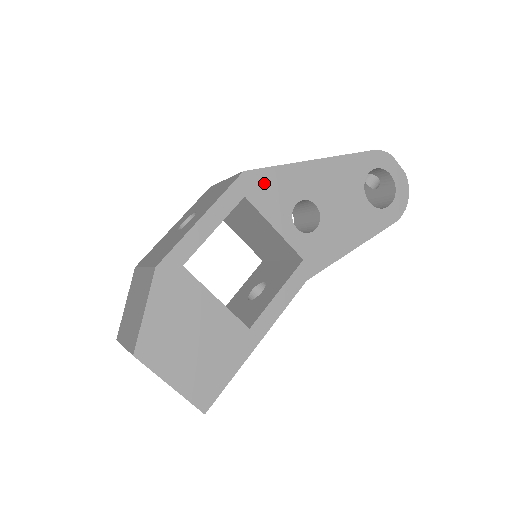
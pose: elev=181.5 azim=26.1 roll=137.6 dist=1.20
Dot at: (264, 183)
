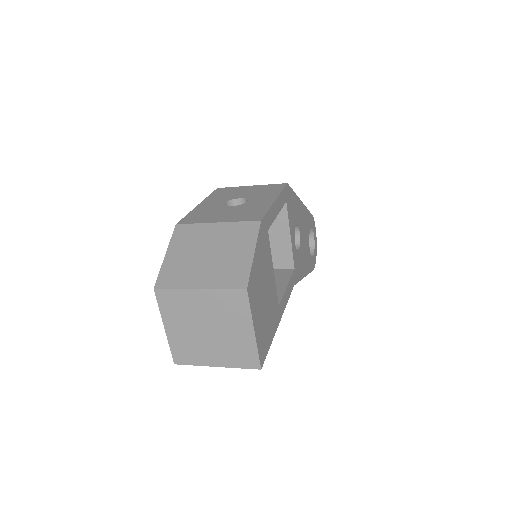
Dot at: (291, 199)
